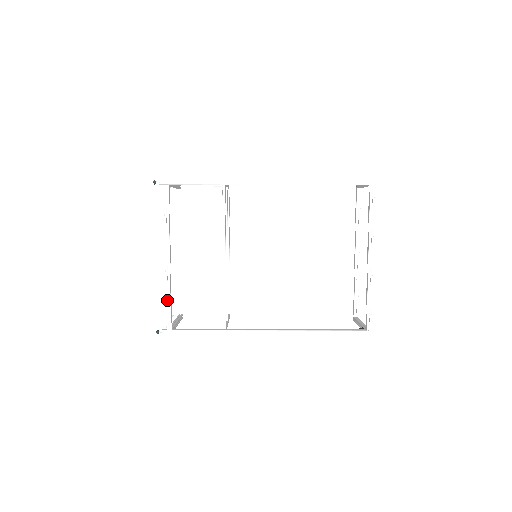
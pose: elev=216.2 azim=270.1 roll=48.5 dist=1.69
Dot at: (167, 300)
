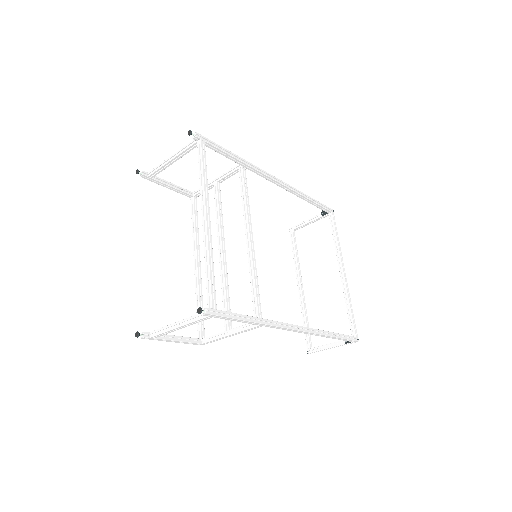
Dot at: (210, 268)
